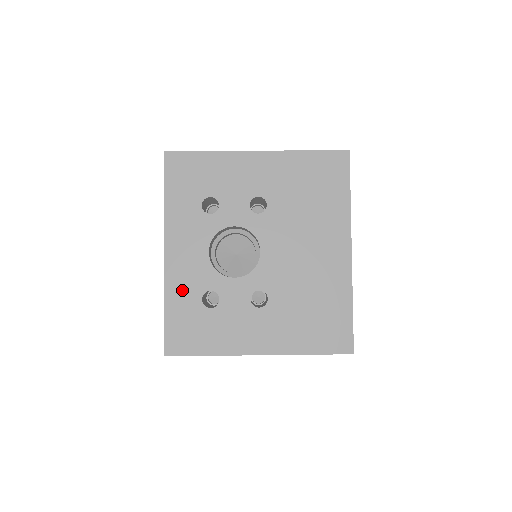
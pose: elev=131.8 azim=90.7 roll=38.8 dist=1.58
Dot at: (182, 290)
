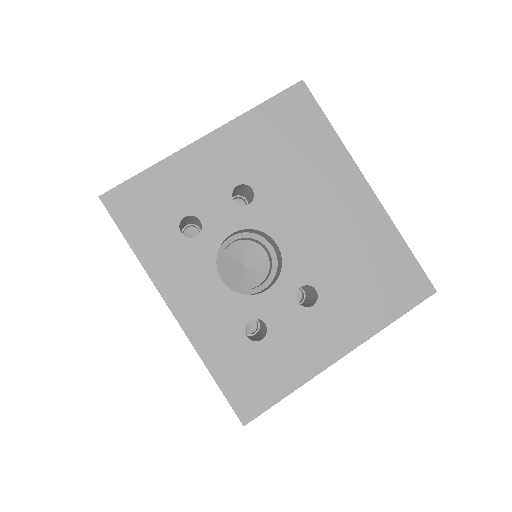
Dot at: (218, 340)
